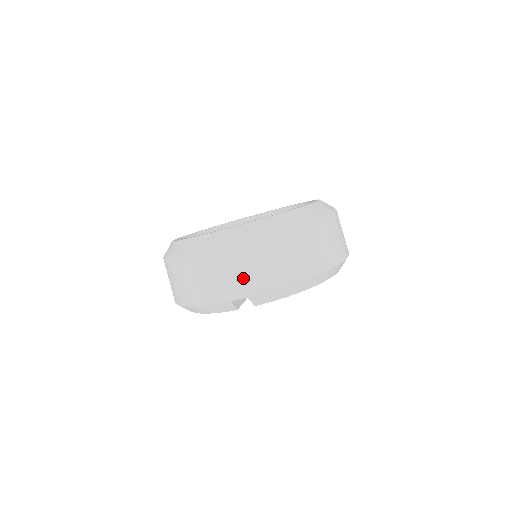
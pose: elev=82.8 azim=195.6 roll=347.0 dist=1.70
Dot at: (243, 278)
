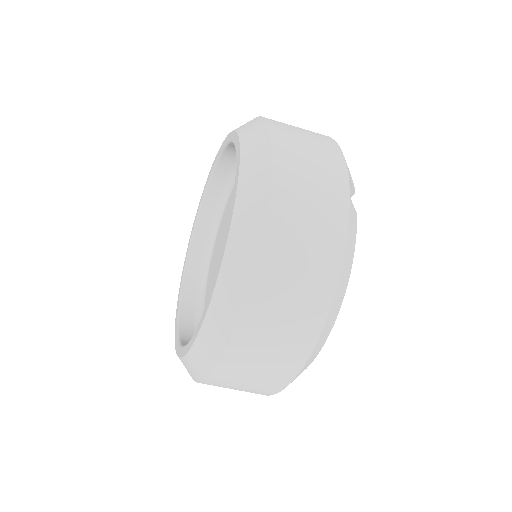
Dot at: (259, 383)
